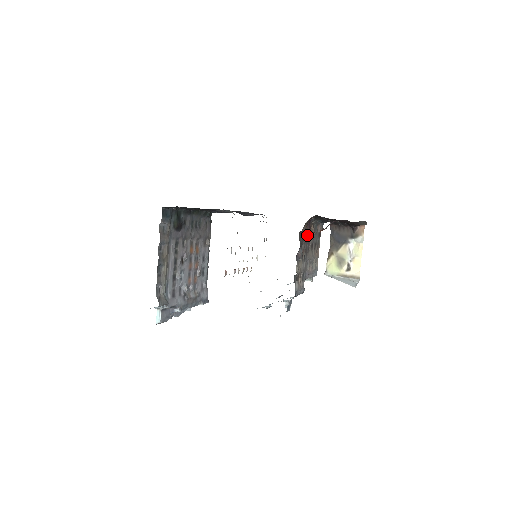
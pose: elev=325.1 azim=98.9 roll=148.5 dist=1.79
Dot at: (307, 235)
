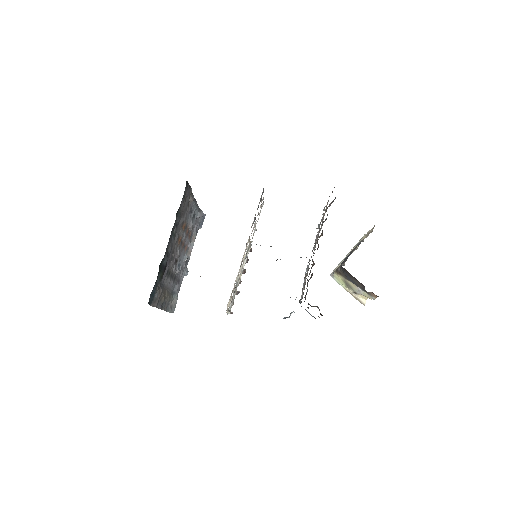
Dot at: occluded
